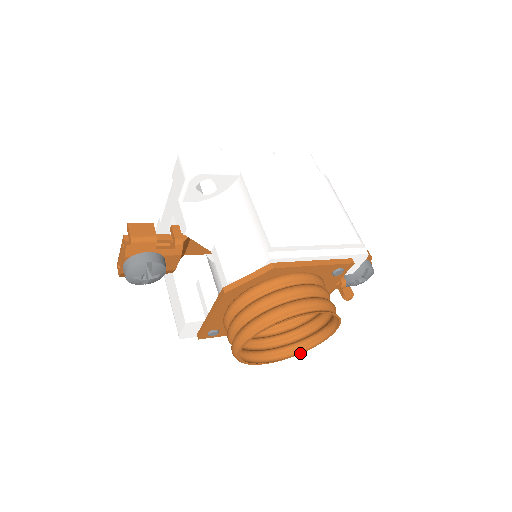
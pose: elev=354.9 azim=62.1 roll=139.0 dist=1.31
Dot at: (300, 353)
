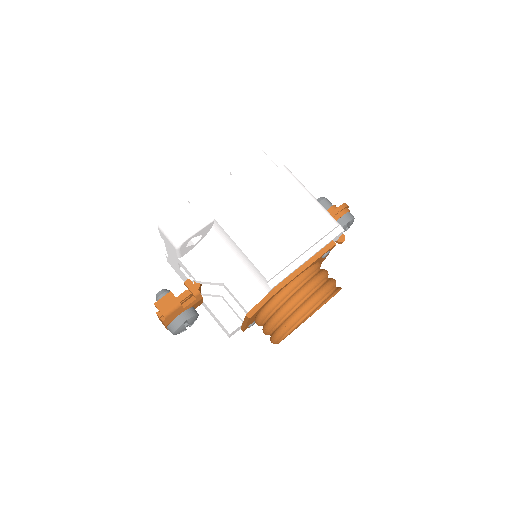
Dot at: occluded
